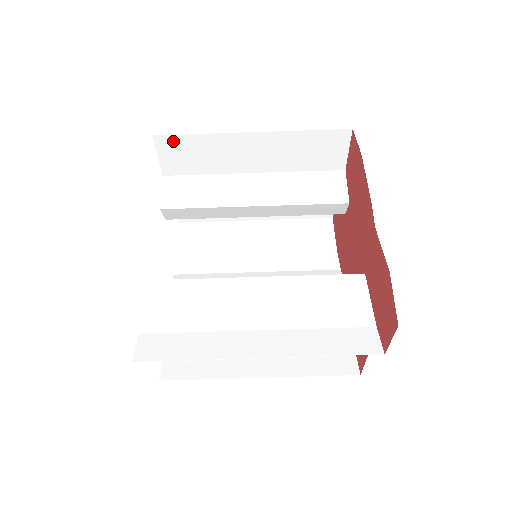
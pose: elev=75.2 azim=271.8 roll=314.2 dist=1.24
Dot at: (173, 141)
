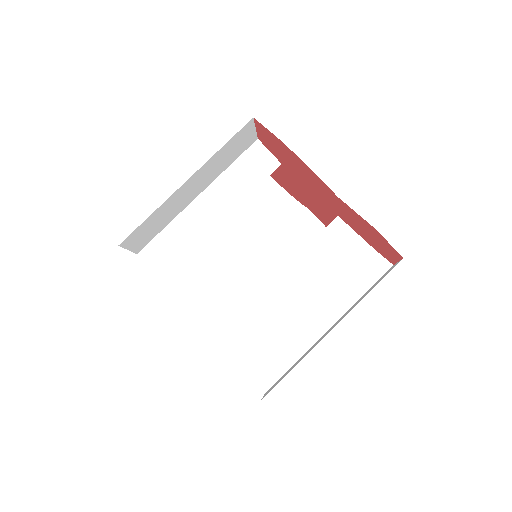
Dot at: (134, 234)
